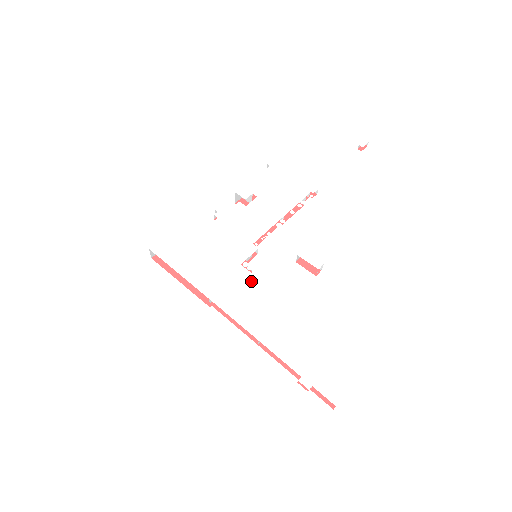
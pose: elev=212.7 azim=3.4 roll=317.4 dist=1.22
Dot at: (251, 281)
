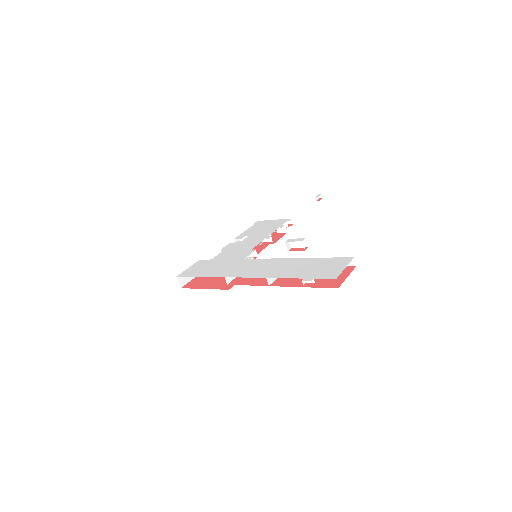
Dot at: (254, 261)
